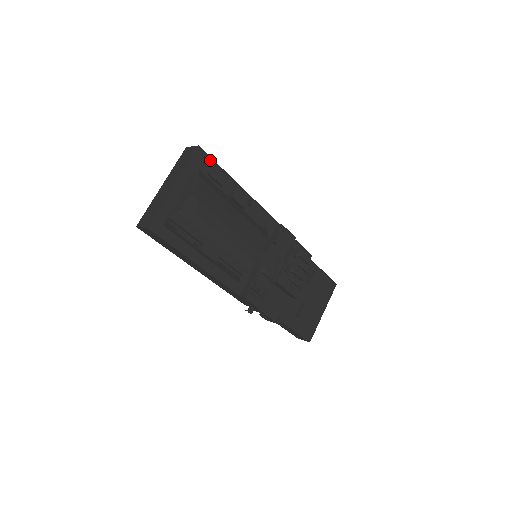
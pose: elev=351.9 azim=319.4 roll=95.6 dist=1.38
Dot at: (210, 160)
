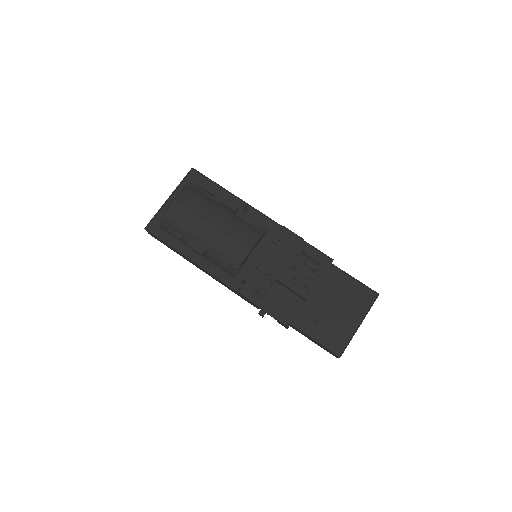
Dot at: (204, 178)
